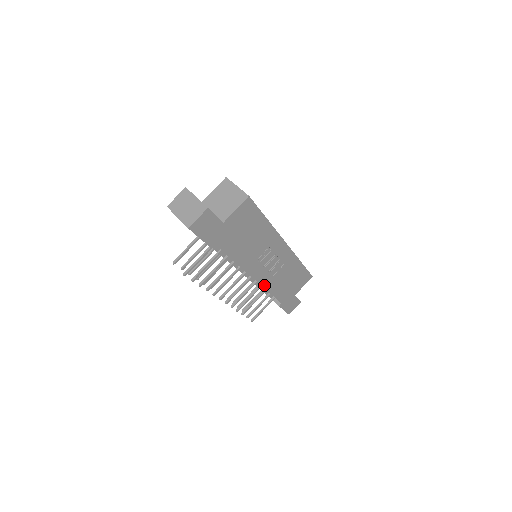
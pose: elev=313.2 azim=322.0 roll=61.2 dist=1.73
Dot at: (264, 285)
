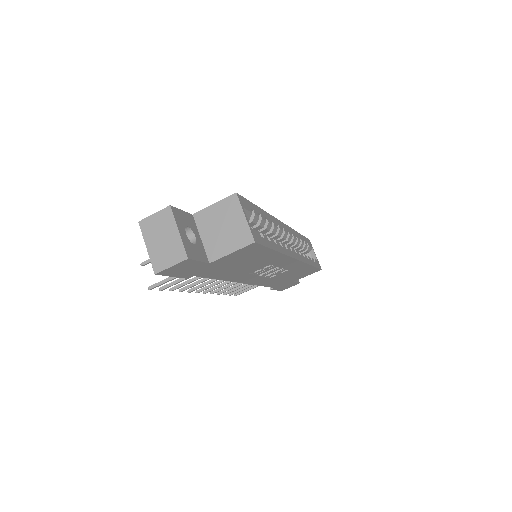
Dot at: (256, 283)
